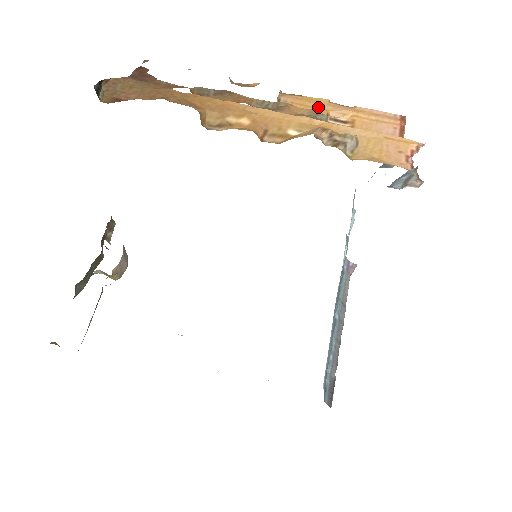
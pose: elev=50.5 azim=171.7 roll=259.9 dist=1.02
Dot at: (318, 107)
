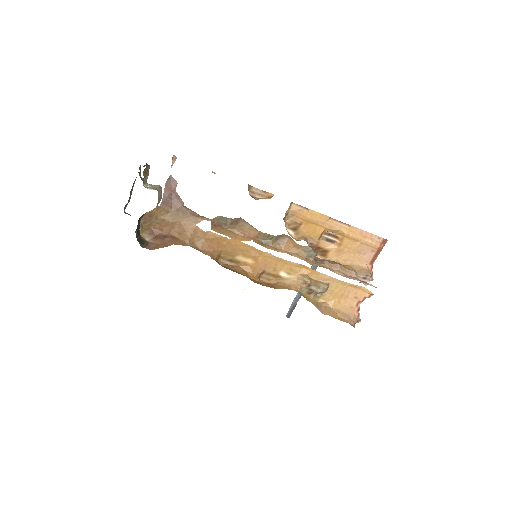
Dot at: (318, 224)
